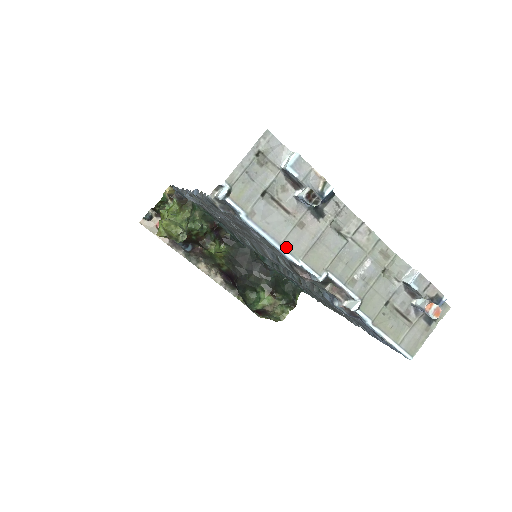
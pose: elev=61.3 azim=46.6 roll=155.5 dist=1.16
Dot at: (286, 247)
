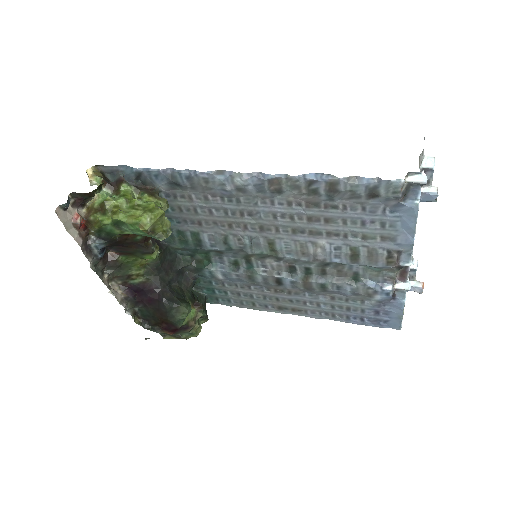
Dot at: (414, 234)
